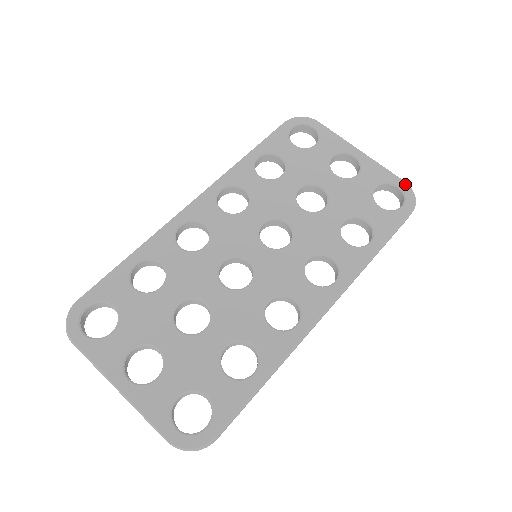
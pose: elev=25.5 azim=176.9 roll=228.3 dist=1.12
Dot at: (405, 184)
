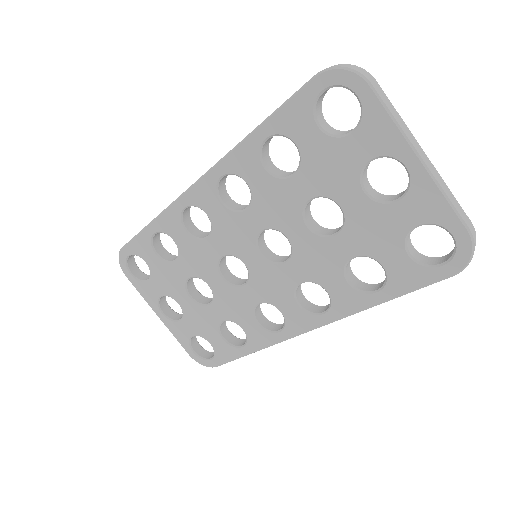
Dot at: (466, 236)
